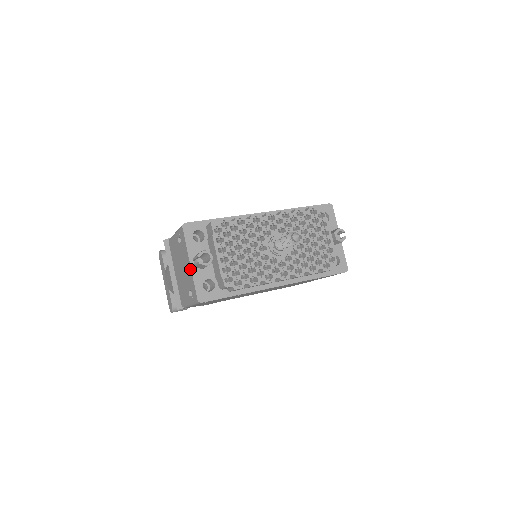
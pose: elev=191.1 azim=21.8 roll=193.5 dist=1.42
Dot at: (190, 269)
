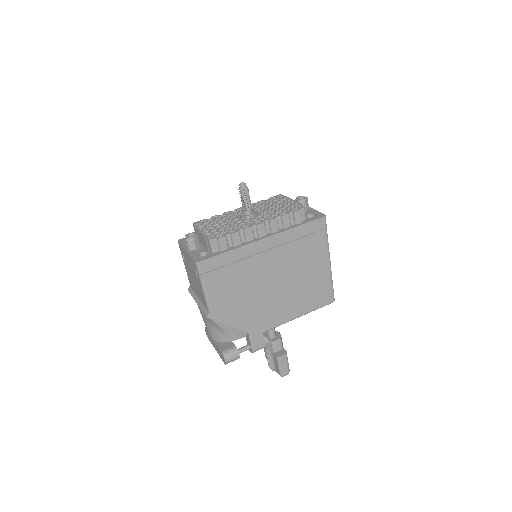
Dot at: (187, 254)
